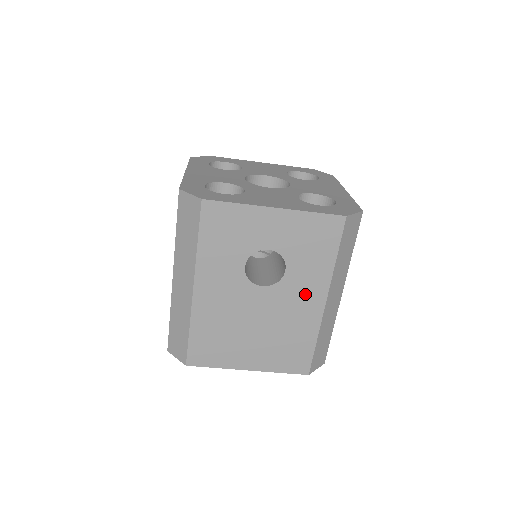
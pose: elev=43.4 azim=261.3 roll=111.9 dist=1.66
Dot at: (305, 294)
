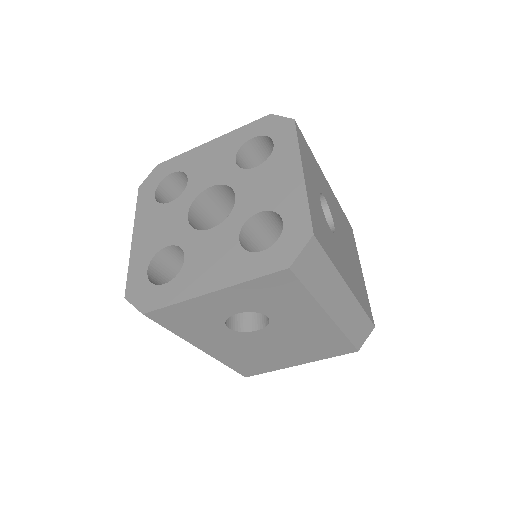
Dot at: (303, 320)
